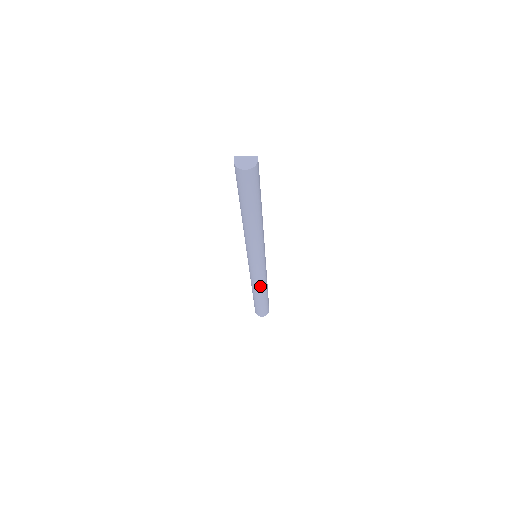
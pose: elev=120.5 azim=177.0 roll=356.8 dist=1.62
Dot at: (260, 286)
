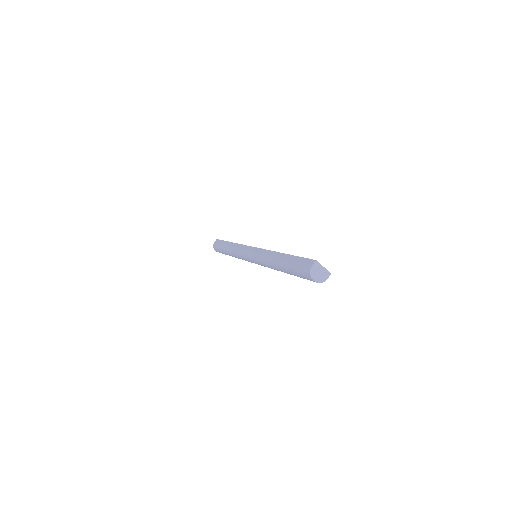
Dot at: occluded
